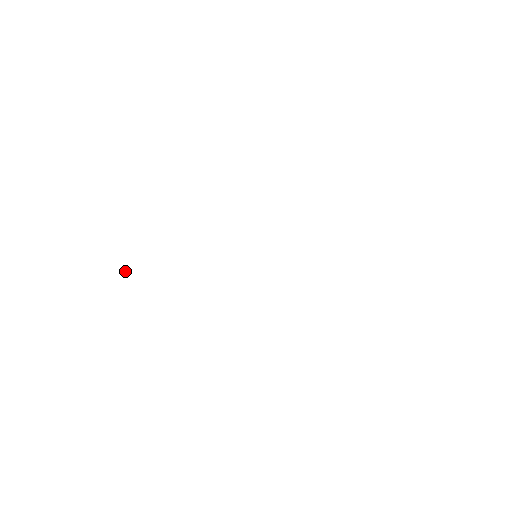
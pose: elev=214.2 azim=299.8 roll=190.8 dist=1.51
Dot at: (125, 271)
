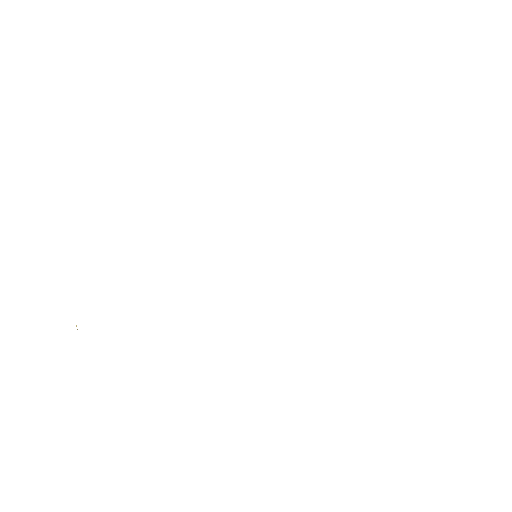
Dot at: occluded
